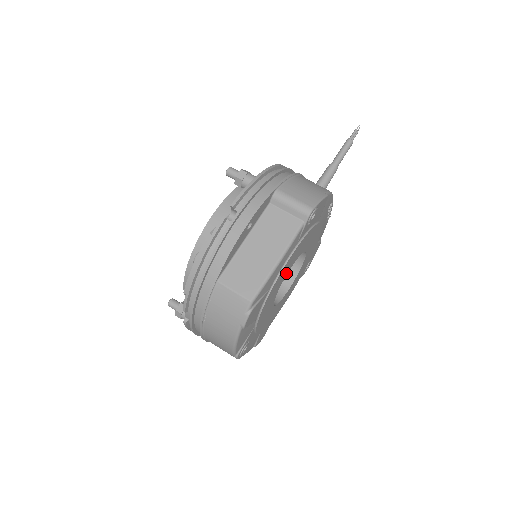
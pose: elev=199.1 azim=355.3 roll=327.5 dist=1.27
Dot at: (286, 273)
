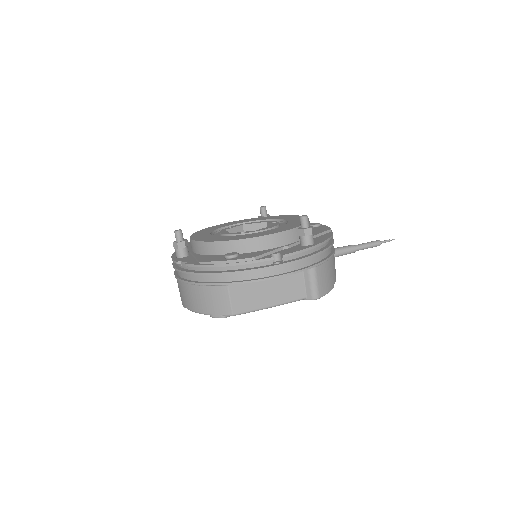
Dot at: occluded
